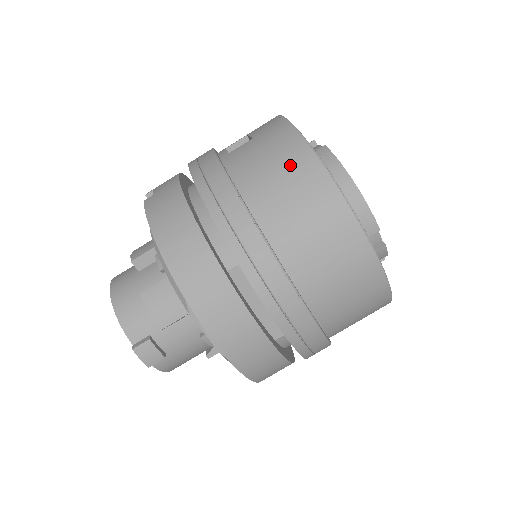
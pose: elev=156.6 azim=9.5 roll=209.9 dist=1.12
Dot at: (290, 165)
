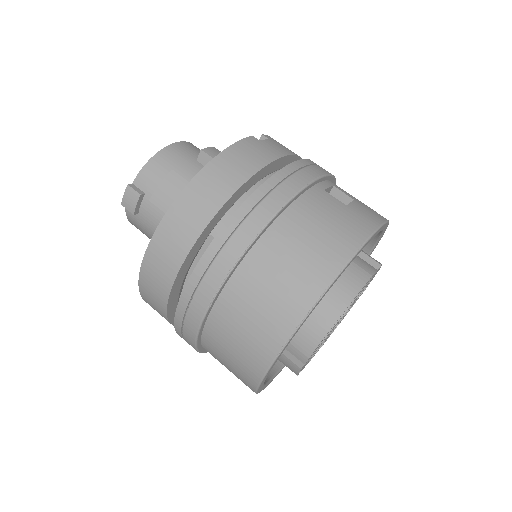
Dot at: (323, 249)
